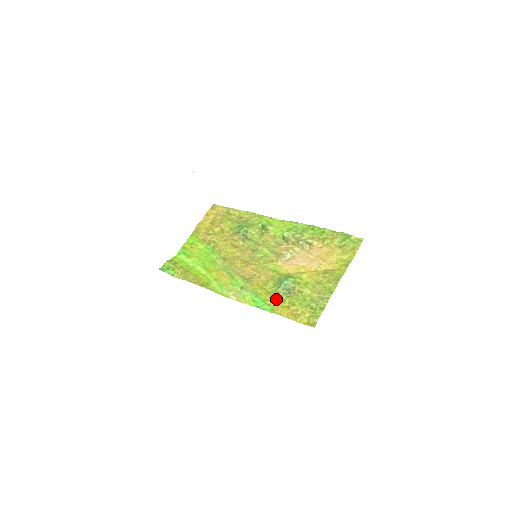
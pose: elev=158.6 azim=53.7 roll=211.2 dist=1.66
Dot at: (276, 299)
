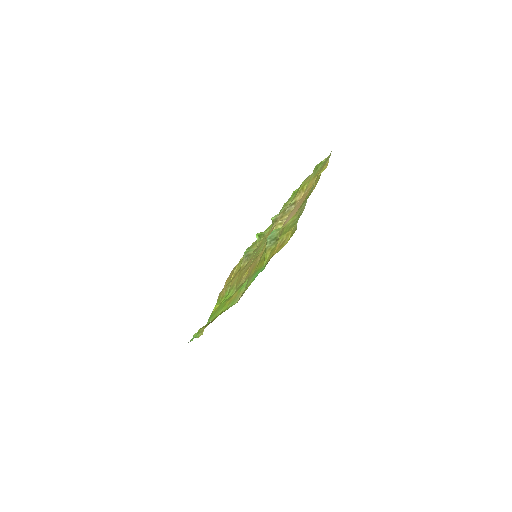
Dot at: (266, 255)
